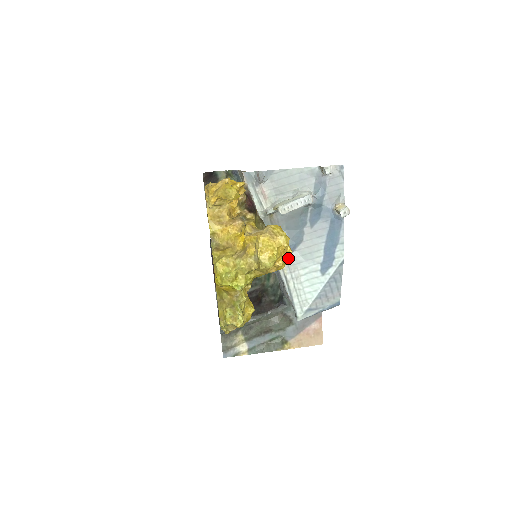
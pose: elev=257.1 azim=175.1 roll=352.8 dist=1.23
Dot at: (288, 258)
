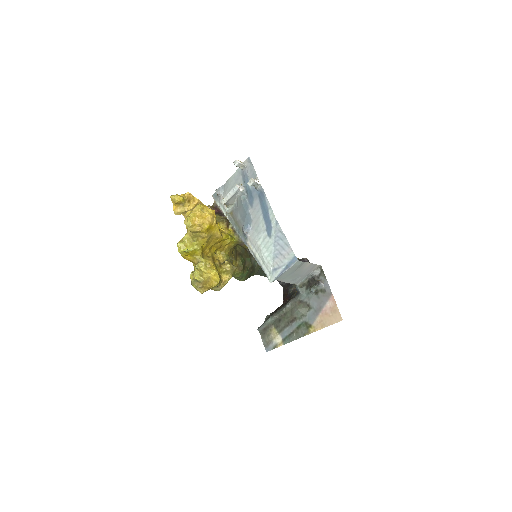
Dot at: (209, 220)
